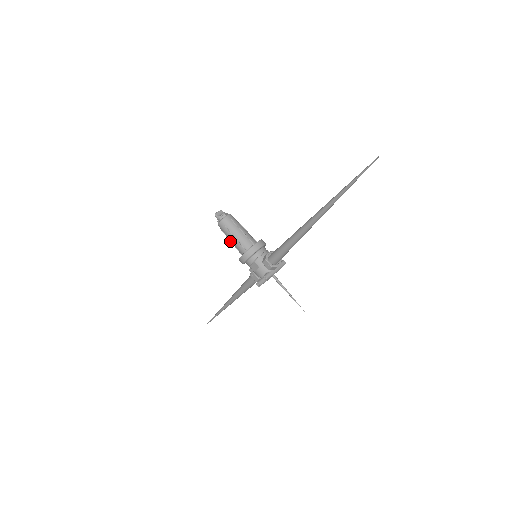
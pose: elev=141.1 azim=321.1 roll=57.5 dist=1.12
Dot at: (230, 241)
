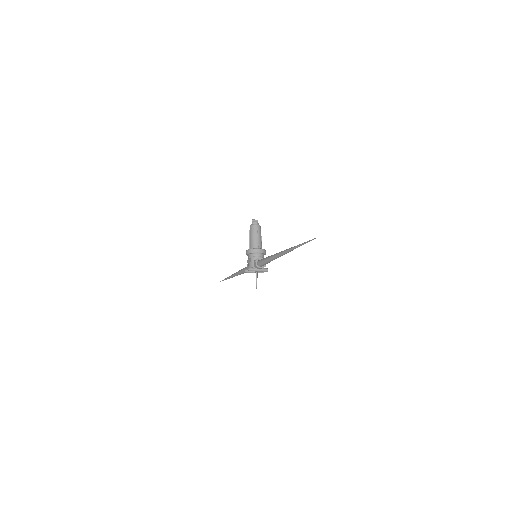
Dot at: (249, 239)
